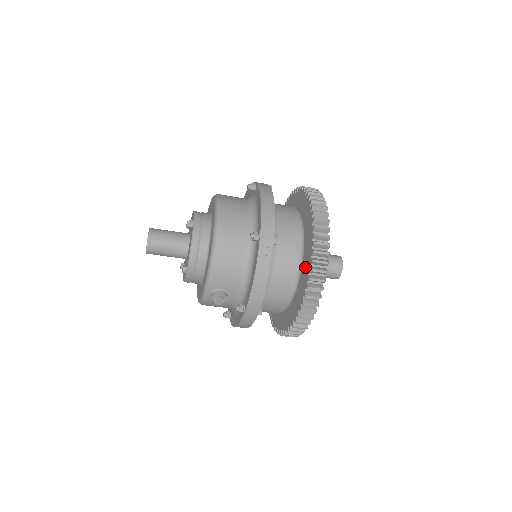
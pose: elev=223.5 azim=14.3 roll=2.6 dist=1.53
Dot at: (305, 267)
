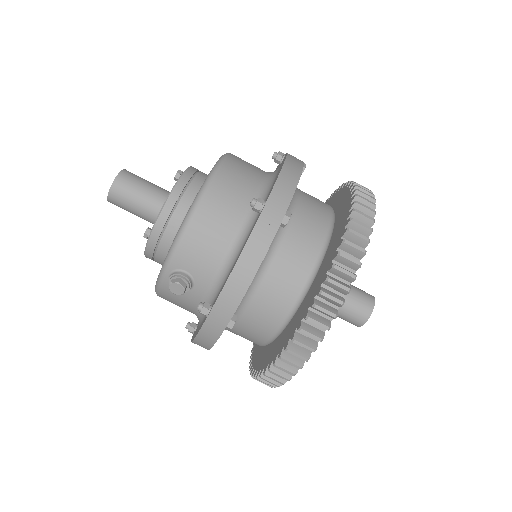
Dot at: (319, 277)
